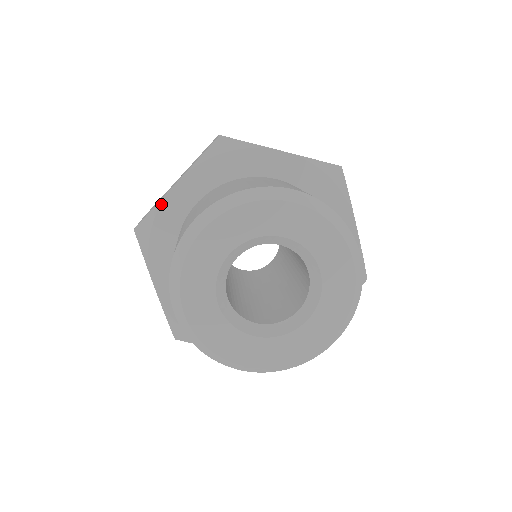
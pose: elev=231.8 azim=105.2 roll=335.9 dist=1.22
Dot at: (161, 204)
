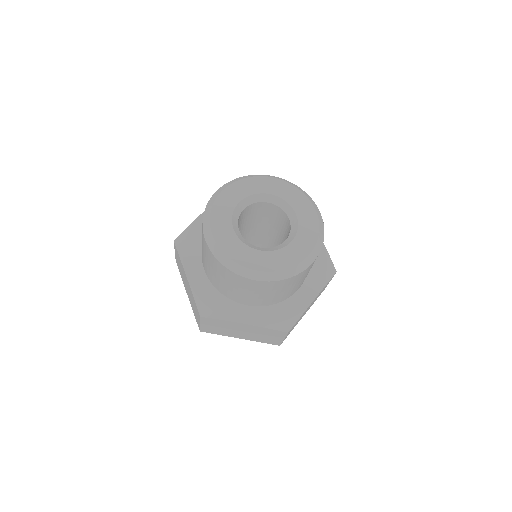
Dot at: (192, 225)
